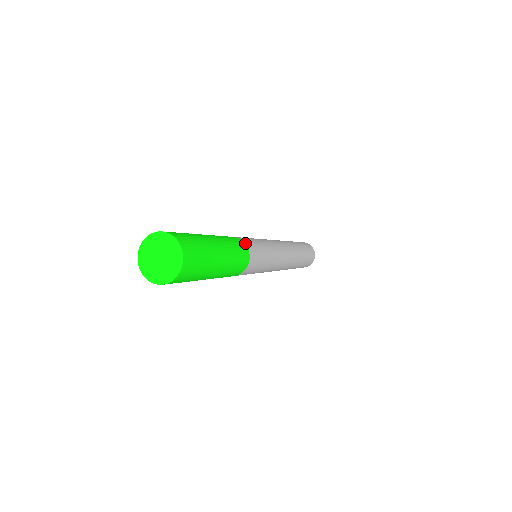
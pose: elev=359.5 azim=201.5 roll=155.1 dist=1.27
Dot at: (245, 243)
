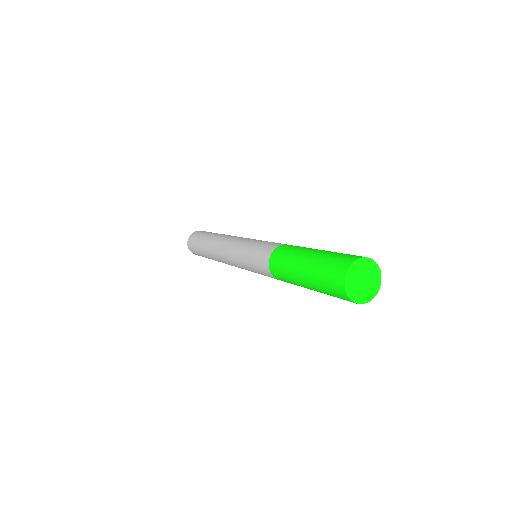
Dot at: (284, 244)
